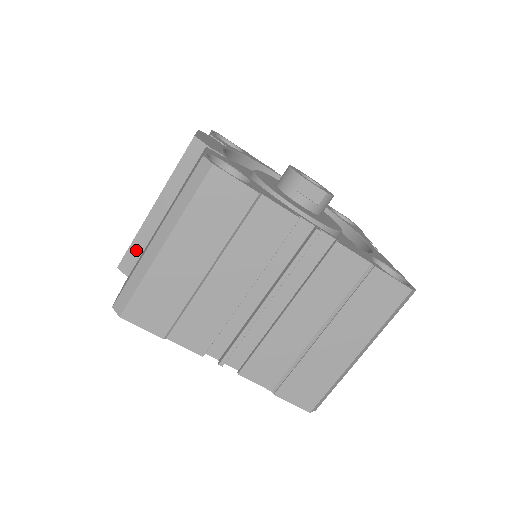
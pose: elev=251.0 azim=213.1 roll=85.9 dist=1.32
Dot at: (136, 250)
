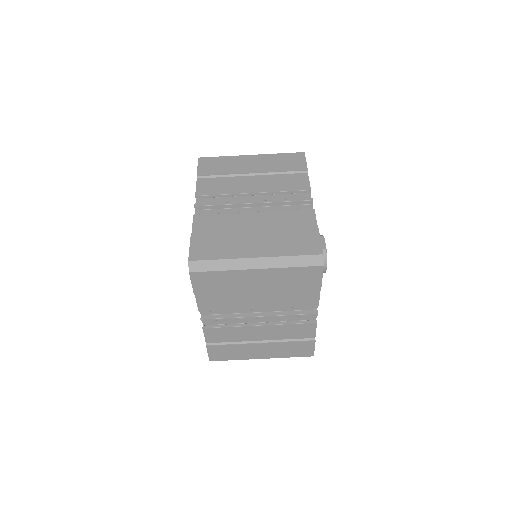
Dot at: occluded
